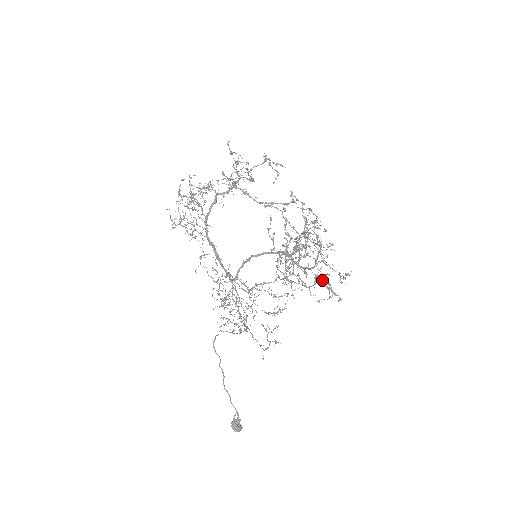
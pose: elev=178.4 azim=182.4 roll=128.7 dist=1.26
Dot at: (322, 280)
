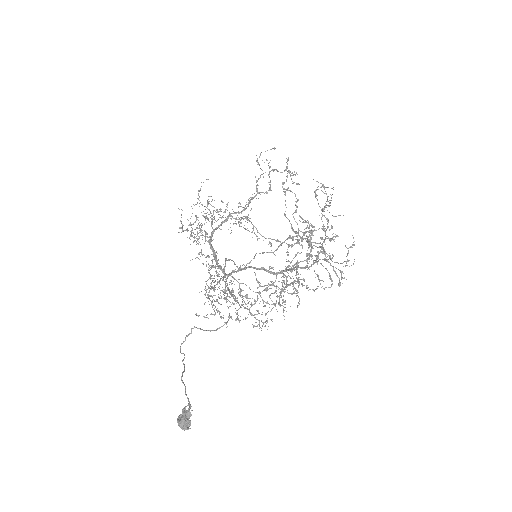
Dot at: (325, 251)
